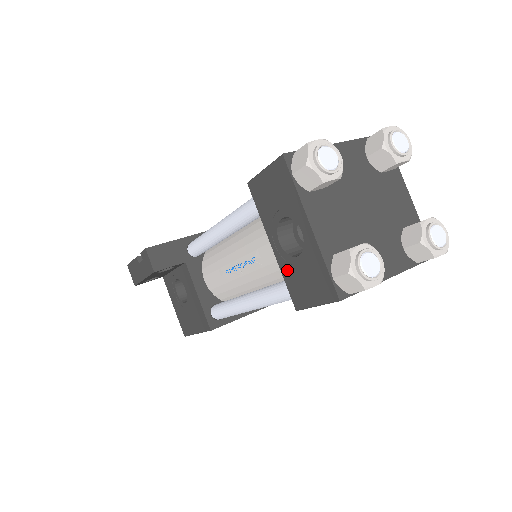
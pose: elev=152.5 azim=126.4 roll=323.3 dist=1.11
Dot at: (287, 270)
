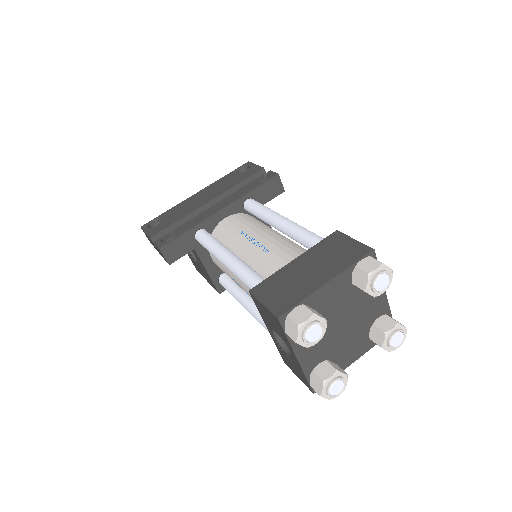
Dot at: (279, 348)
